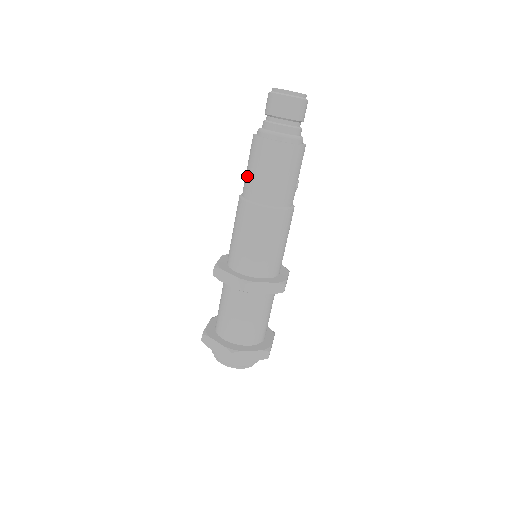
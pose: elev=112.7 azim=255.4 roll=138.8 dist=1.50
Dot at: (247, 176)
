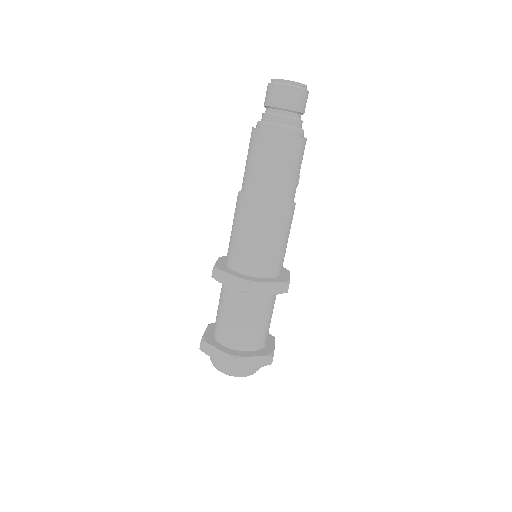
Dot at: (247, 171)
